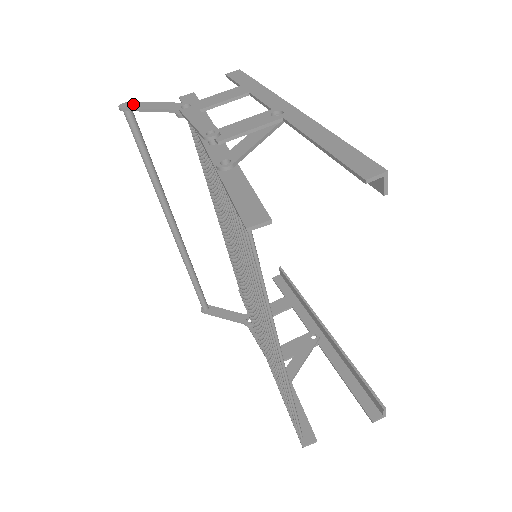
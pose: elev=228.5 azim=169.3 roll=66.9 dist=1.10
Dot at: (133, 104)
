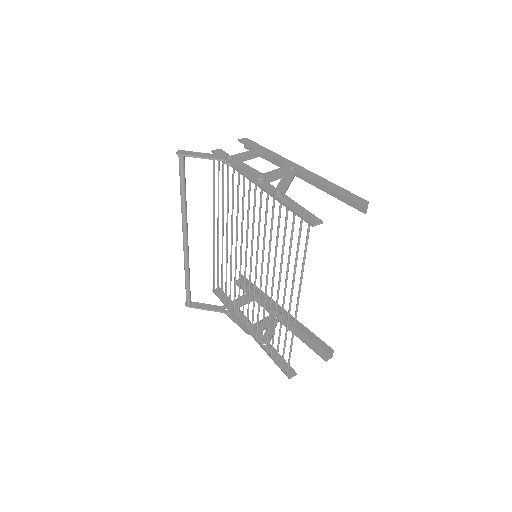
Dot at: (187, 152)
